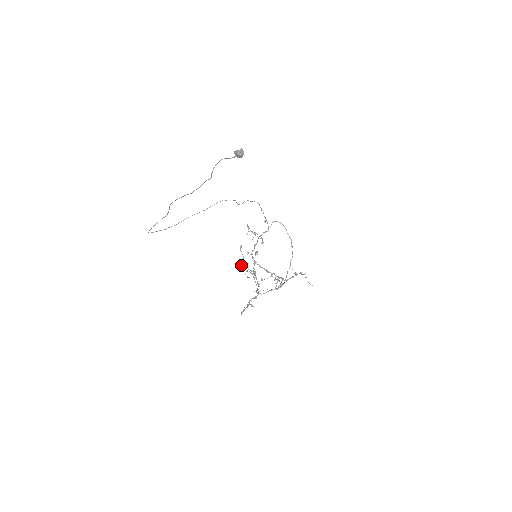
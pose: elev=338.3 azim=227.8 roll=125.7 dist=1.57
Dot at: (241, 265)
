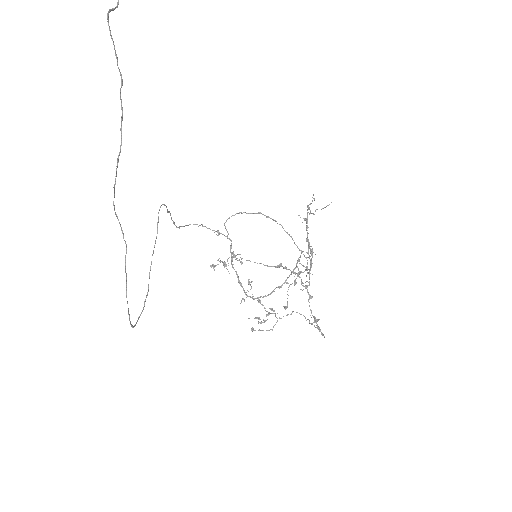
Dot at: (252, 329)
